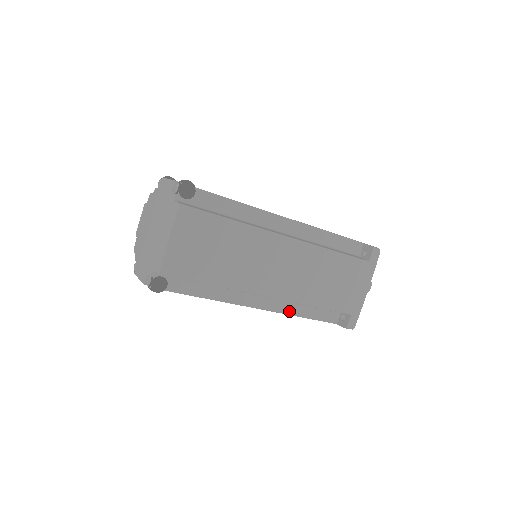
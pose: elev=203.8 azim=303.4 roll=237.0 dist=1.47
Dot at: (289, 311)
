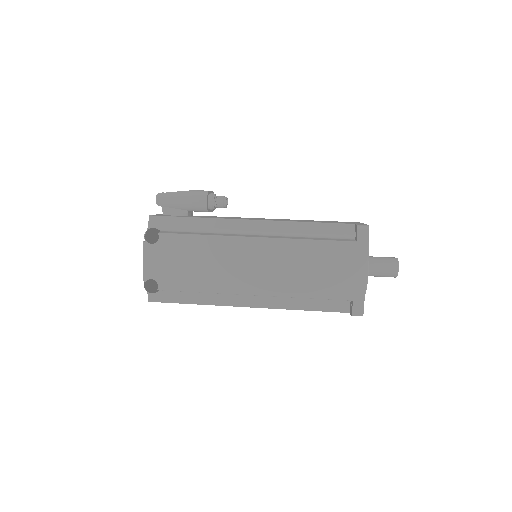
Dot at: occluded
